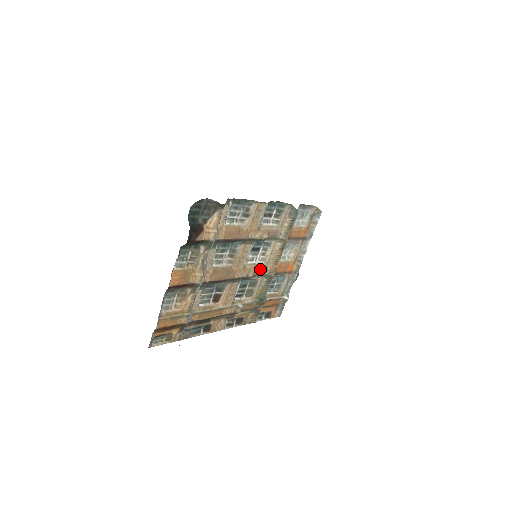
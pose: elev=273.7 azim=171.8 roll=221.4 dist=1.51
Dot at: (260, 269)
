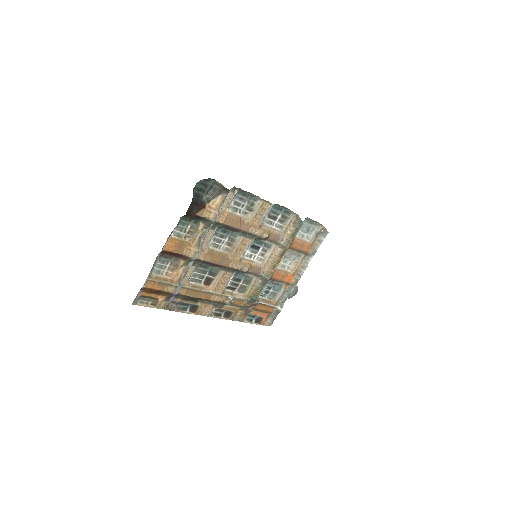
Dot at: (256, 268)
